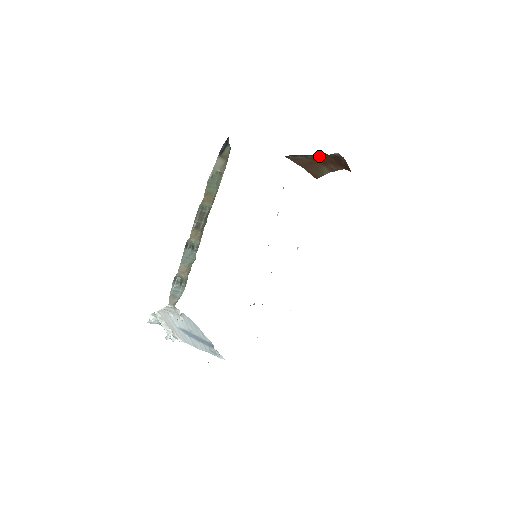
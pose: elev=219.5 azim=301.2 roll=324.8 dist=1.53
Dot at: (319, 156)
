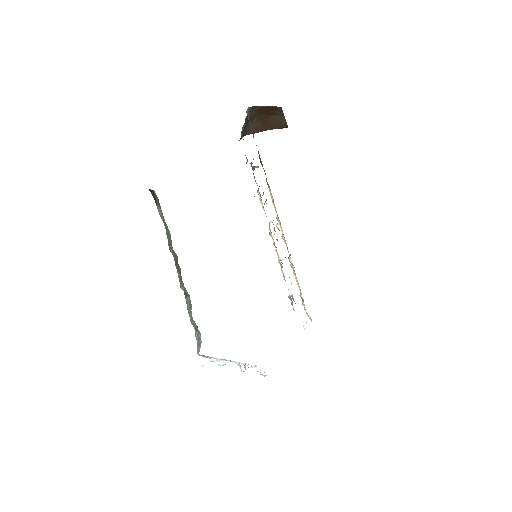
Dot at: (257, 115)
